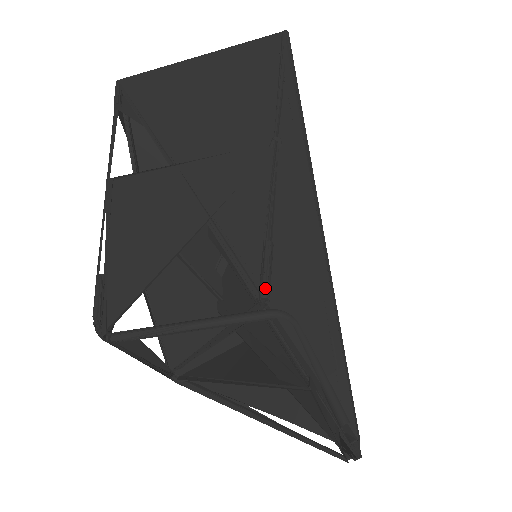
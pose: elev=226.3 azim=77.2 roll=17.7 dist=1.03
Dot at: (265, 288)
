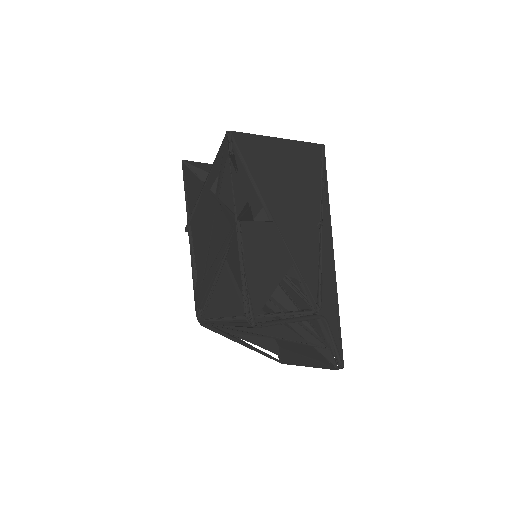
Dot at: (321, 307)
